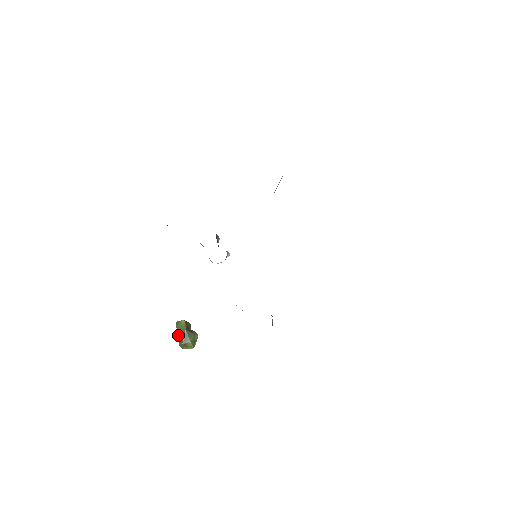
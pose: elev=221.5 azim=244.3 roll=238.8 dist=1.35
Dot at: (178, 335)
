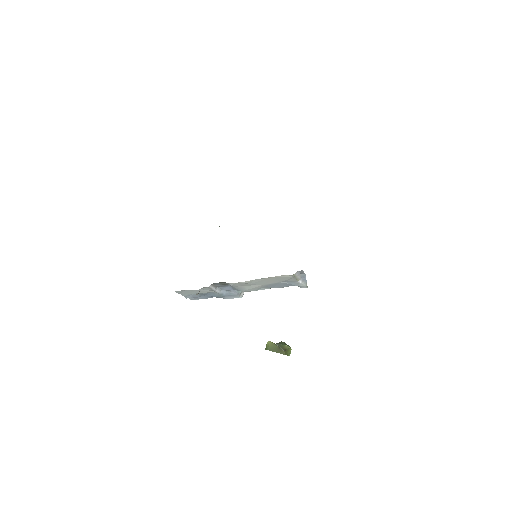
Dot at: (276, 352)
